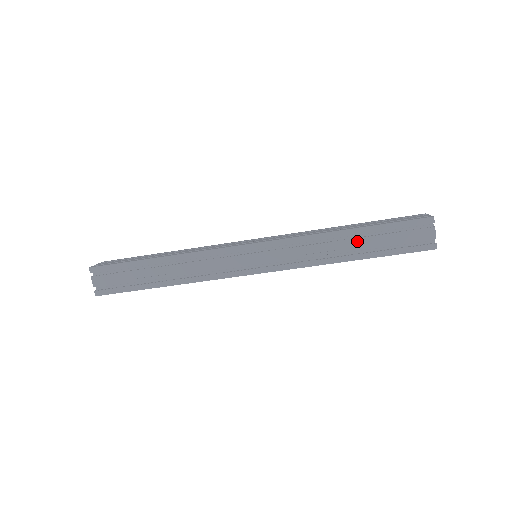
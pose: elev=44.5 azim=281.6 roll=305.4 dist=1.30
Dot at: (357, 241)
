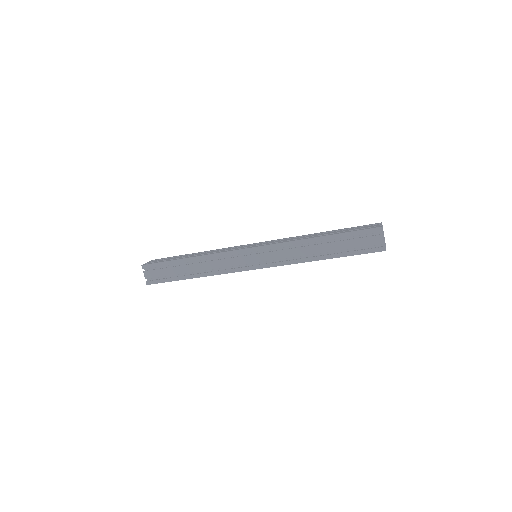
Dot at: (326, 245)
